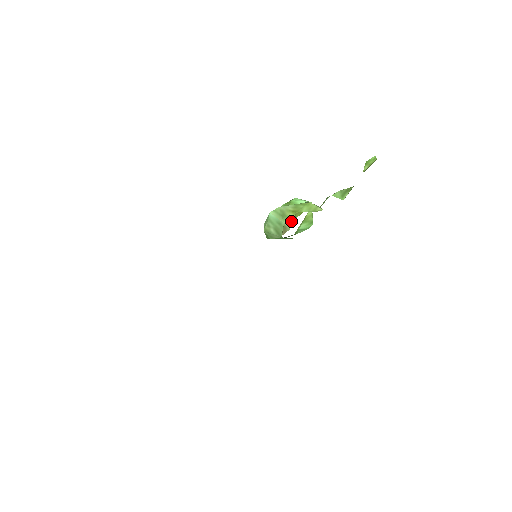
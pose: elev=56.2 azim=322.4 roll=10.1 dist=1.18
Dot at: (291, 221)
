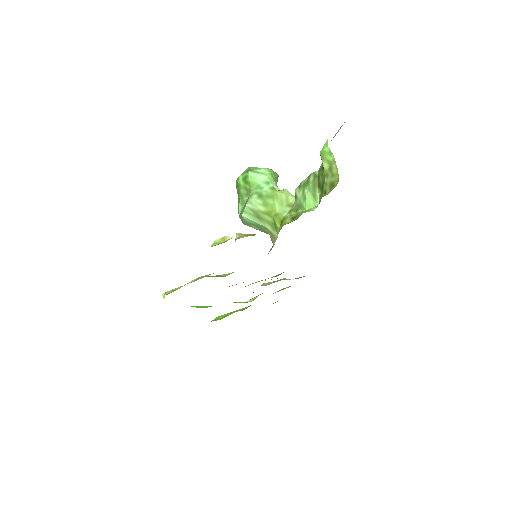
Dot at: (273, 227)
